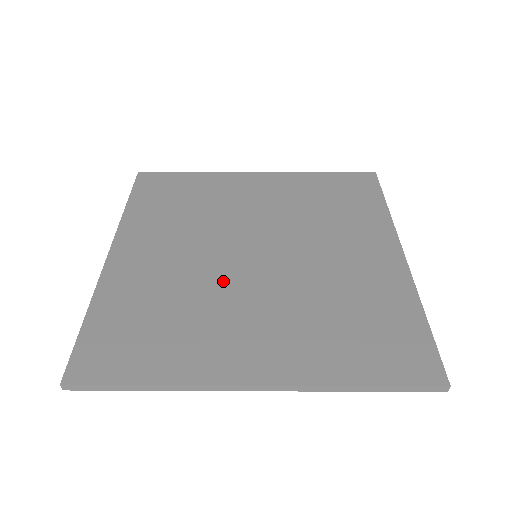
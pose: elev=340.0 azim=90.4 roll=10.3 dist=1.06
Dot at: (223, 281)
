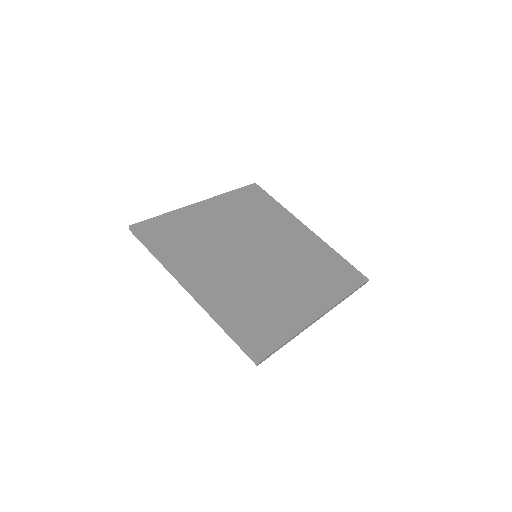
Dot at: (228, 250)
